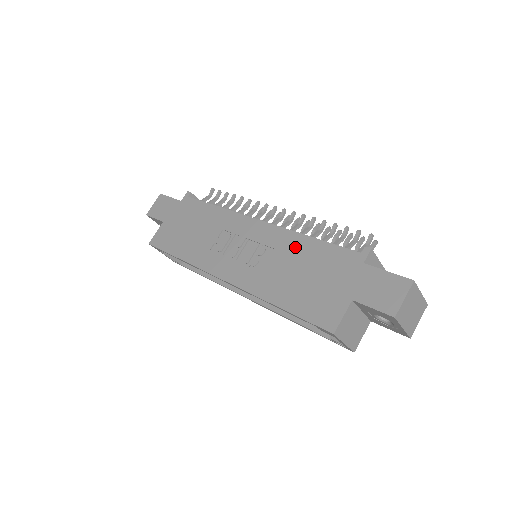
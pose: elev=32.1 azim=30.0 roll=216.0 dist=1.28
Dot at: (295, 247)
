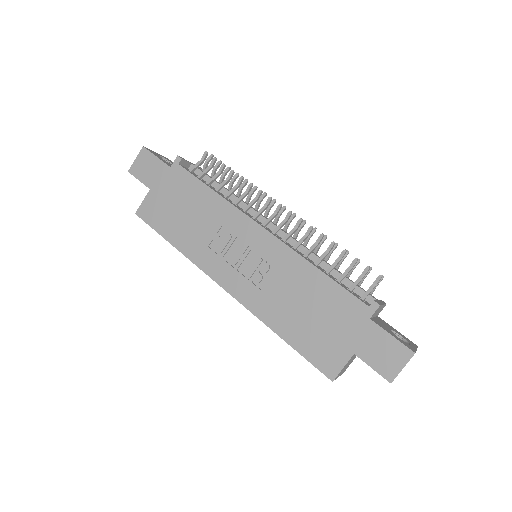
Dot at: (302, 276)
